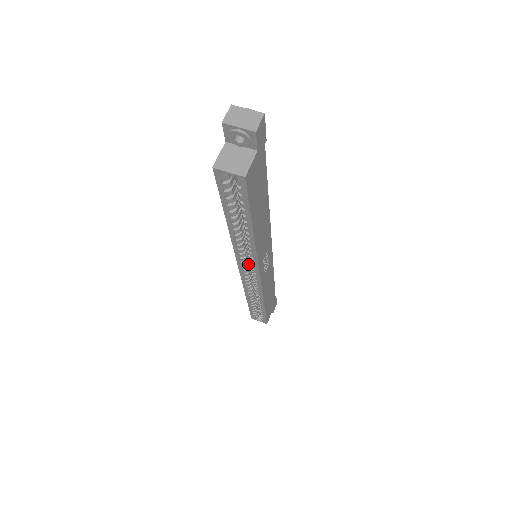
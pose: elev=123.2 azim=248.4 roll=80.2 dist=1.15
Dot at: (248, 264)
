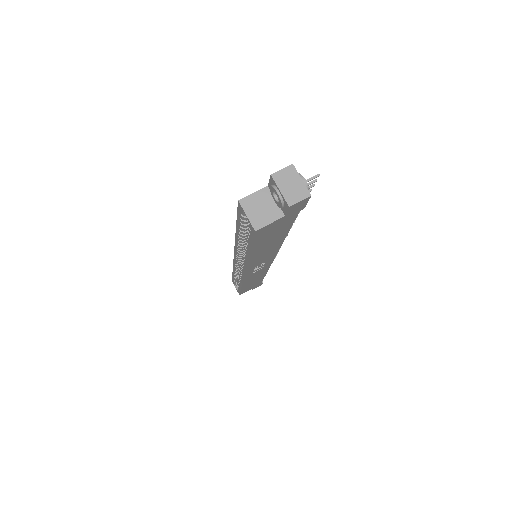
Dot at: occluded
